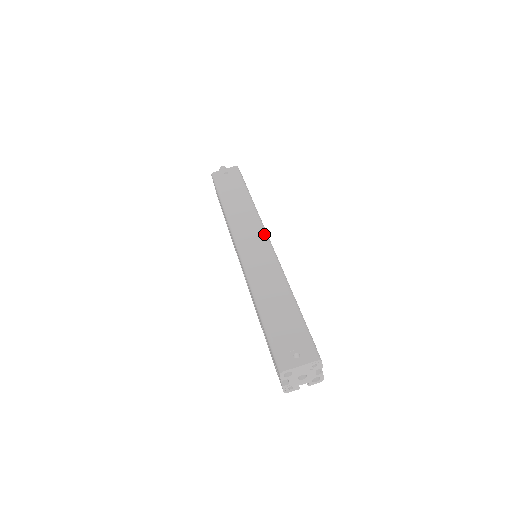
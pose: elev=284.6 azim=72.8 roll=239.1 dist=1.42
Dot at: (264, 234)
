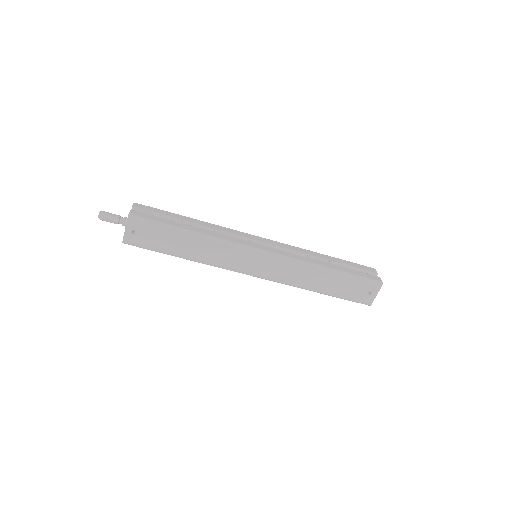
Dot at: (254, 252)
